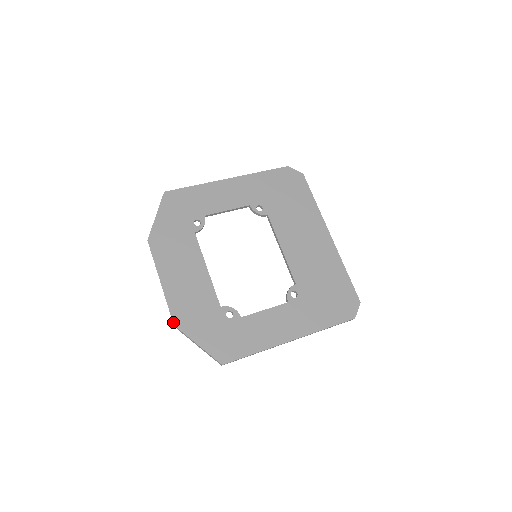
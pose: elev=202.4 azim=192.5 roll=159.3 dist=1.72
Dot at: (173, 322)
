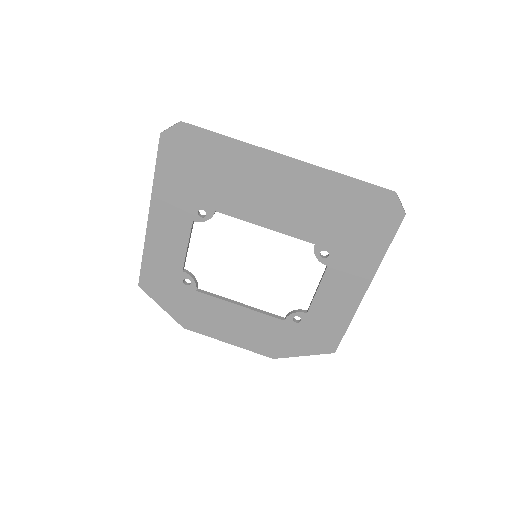
Dot at: occluded
